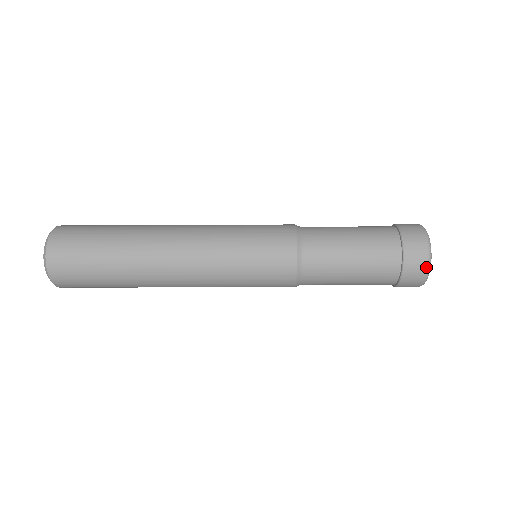
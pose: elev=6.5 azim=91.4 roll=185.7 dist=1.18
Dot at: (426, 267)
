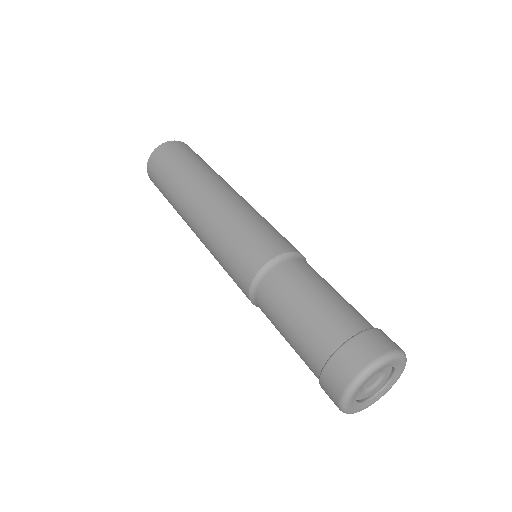
Dot at: occluded
